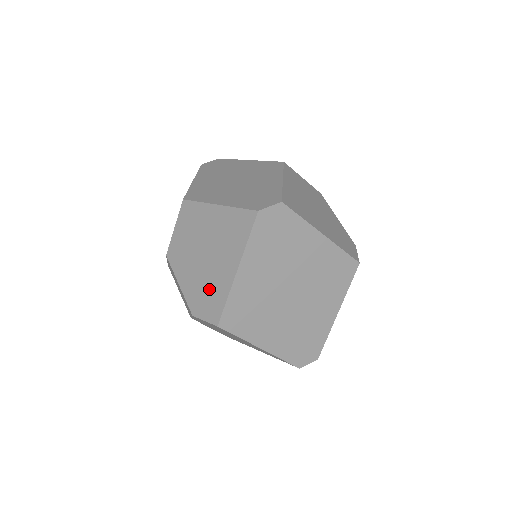
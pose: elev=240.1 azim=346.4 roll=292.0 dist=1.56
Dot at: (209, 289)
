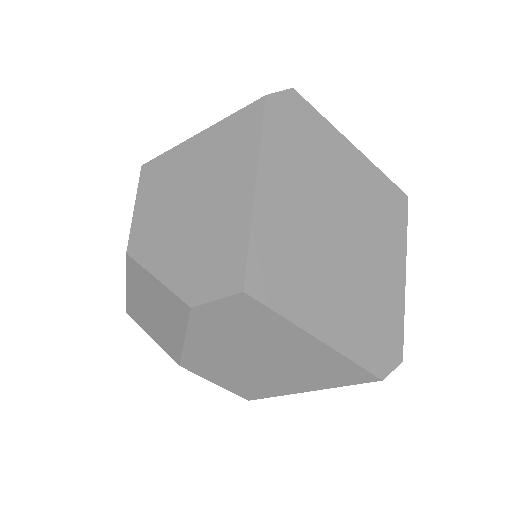
Dot at: (212, 246)
